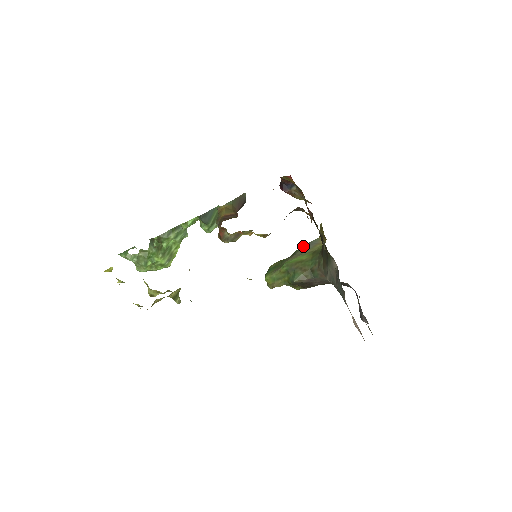
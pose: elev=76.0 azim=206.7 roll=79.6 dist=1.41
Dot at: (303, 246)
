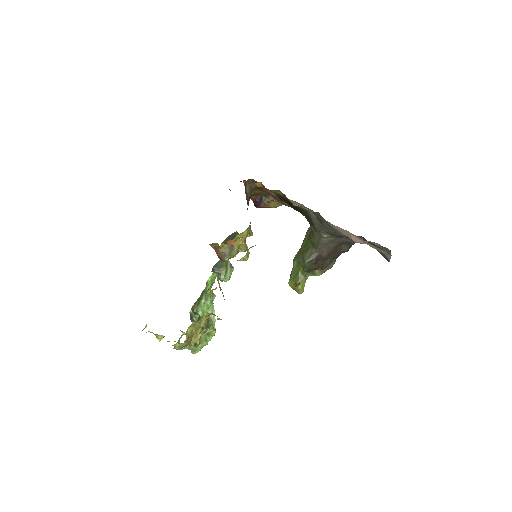
Dot at: (303, 240)
